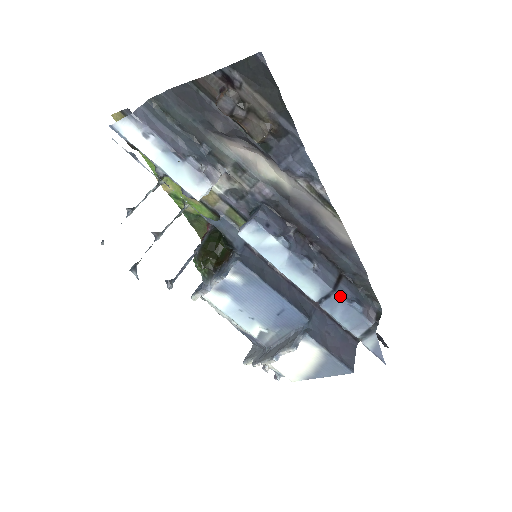
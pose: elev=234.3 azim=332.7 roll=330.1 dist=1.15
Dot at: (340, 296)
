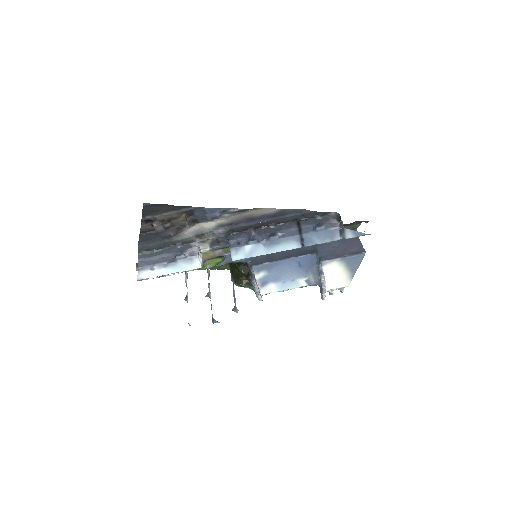
Dot at: (306, 233)
